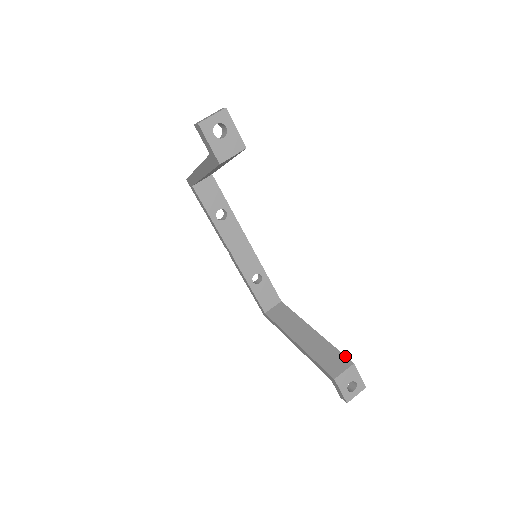
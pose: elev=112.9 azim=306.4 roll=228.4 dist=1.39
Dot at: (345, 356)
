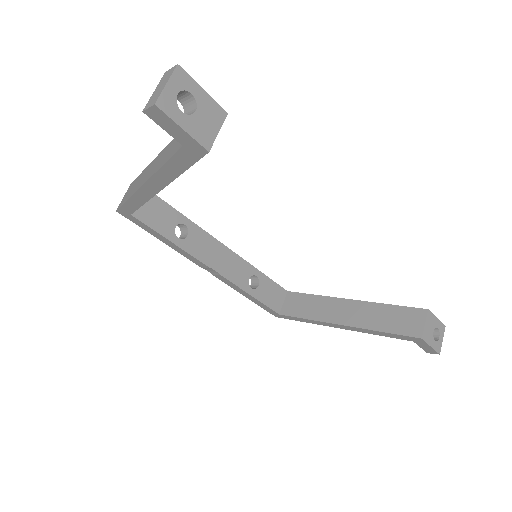
Dot at: (412, 307)
